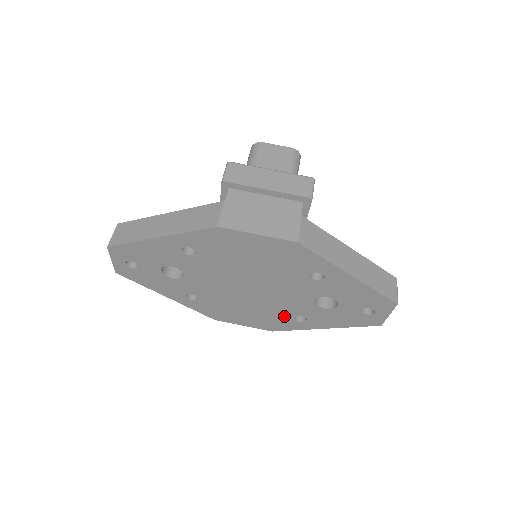
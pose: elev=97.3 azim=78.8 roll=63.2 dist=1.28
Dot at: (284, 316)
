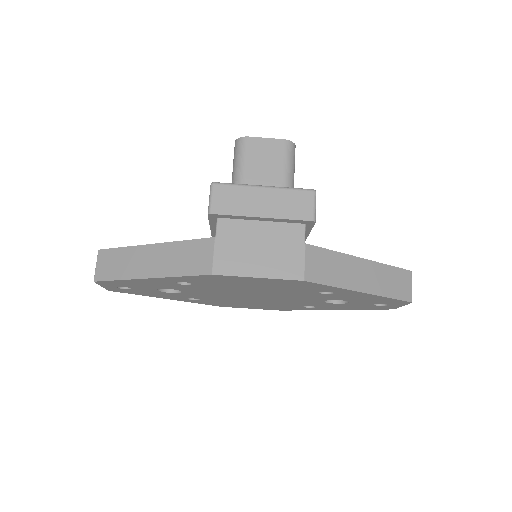
Dot at: (292, 306)
